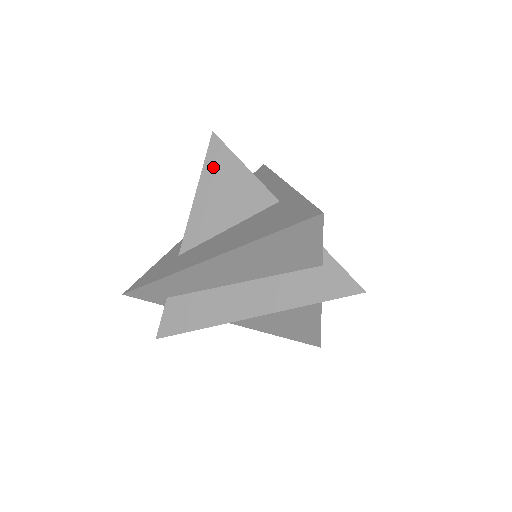
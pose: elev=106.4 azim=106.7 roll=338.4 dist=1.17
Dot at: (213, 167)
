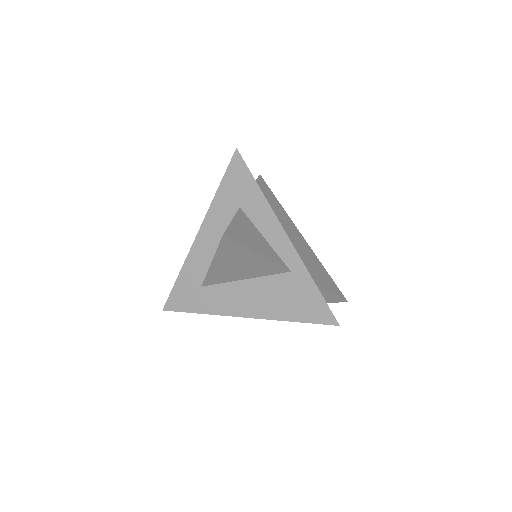
Dot at: (227, 253)
